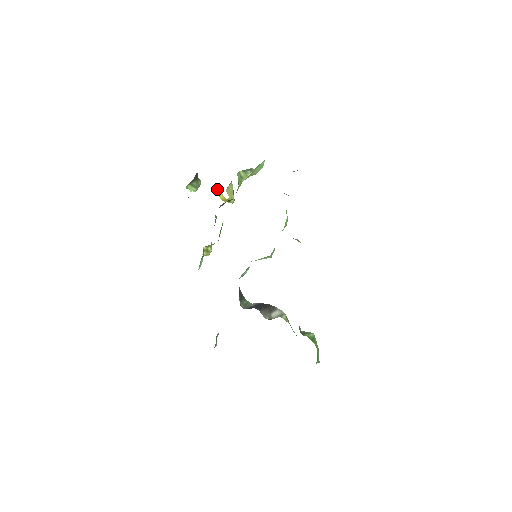
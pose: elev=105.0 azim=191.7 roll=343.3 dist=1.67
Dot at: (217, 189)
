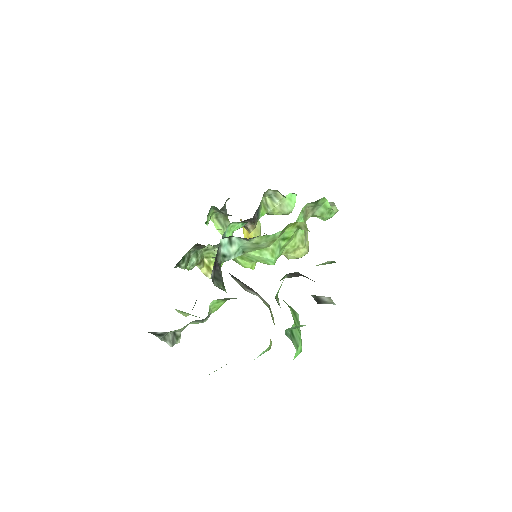
Dot at: occluded
